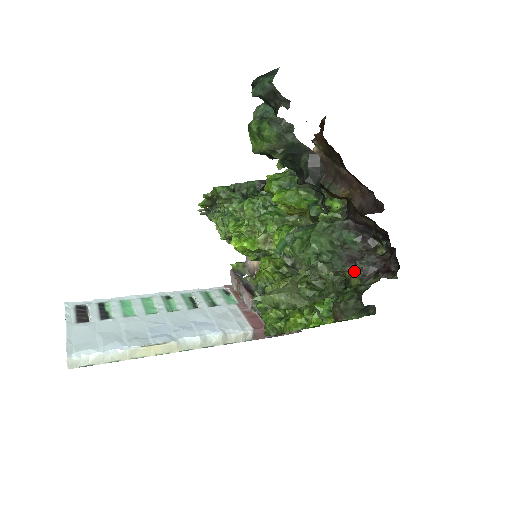
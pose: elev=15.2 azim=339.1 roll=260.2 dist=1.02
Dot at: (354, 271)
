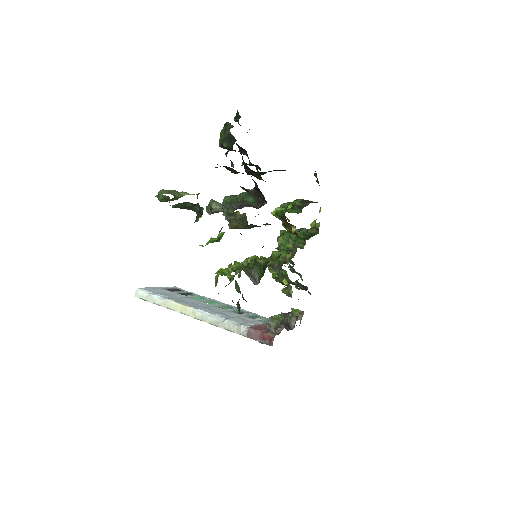
Dot at: (234, 213)
